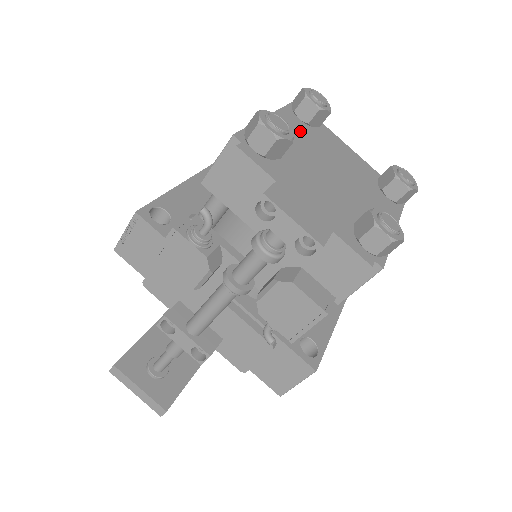
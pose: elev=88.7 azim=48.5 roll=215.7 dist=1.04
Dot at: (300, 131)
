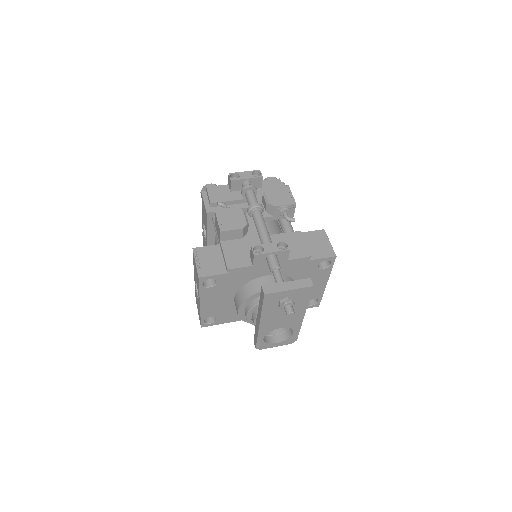
Dot at: occluded
